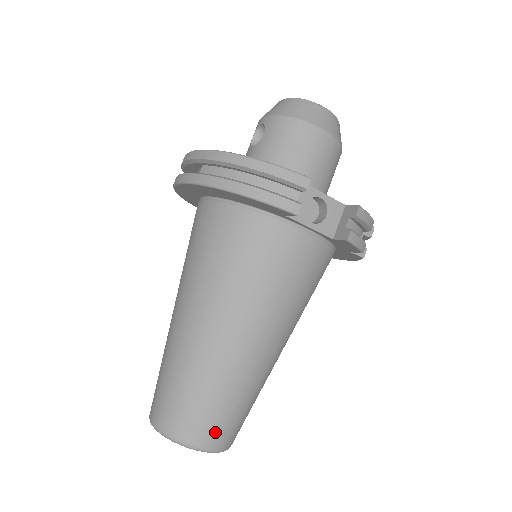
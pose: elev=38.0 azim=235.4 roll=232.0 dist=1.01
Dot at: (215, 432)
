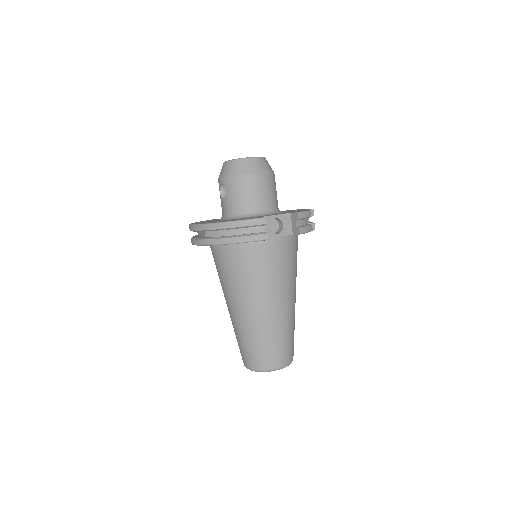
Dot at: (282, 358)
